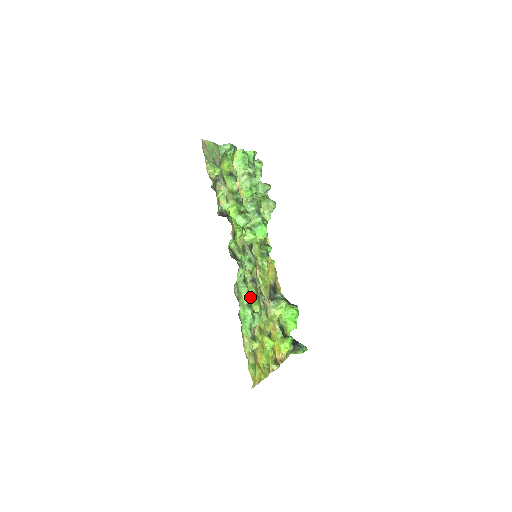
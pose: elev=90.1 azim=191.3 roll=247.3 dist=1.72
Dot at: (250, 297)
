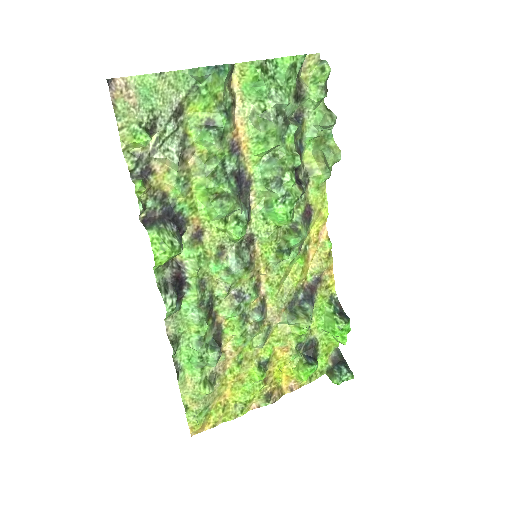
Dot at: (204, 331)
